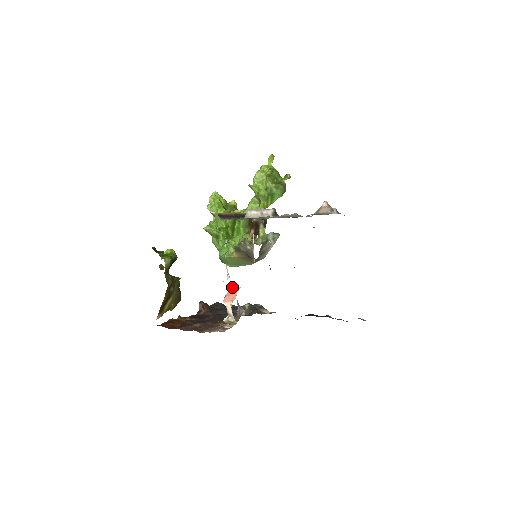
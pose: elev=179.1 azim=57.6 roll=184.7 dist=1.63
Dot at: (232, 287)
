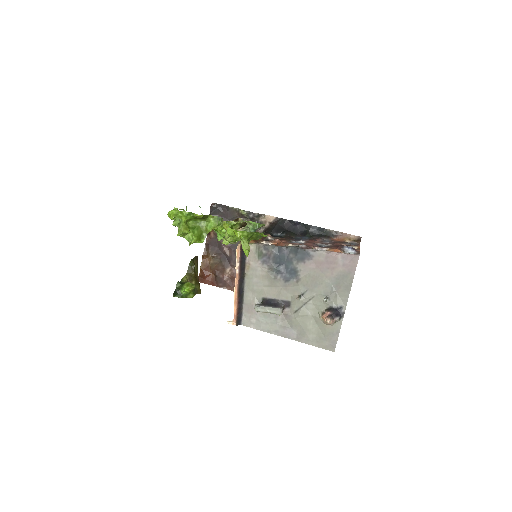
Dot at: occluded
